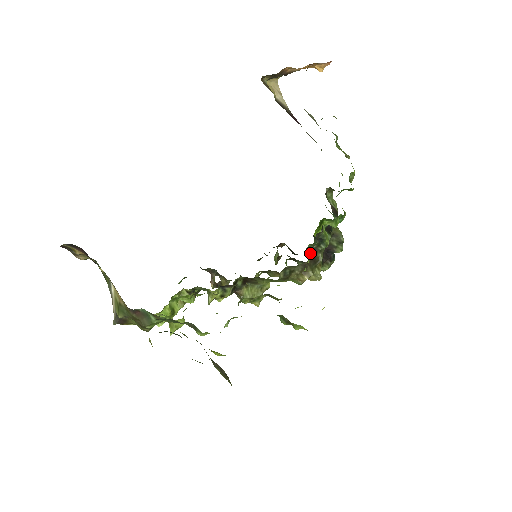
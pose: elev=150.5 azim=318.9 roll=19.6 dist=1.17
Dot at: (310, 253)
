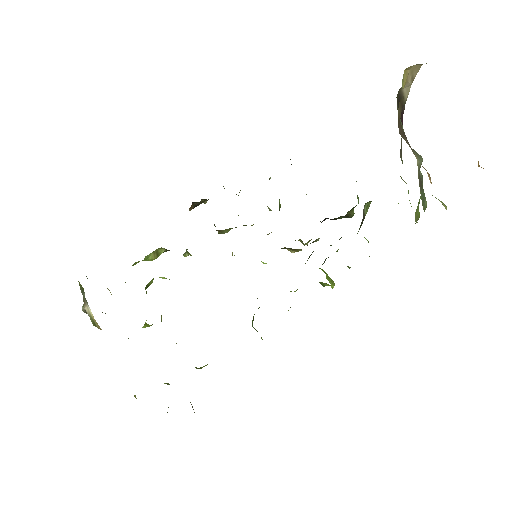
Dot at: occluded
